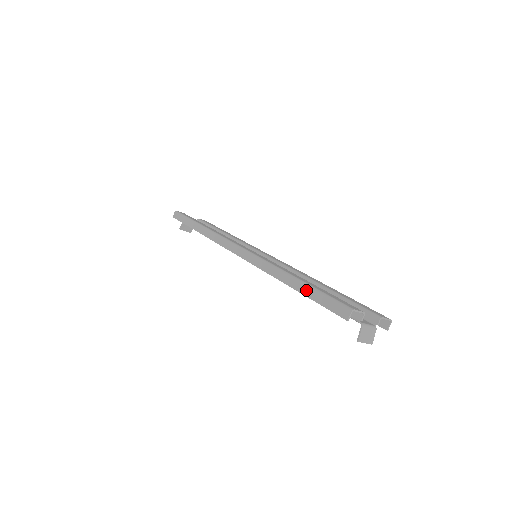
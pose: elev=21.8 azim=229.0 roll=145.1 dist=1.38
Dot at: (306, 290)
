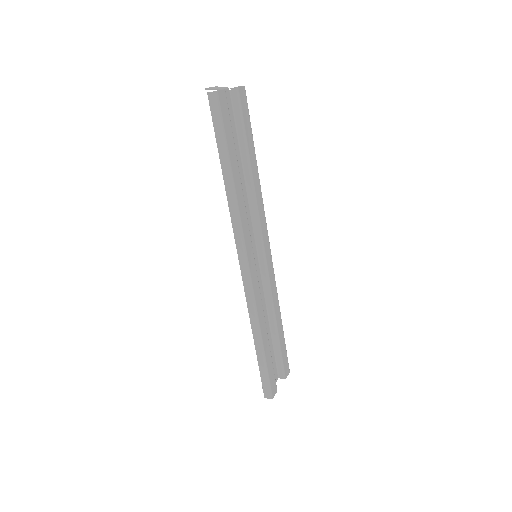
Dot at: (261, 362)
